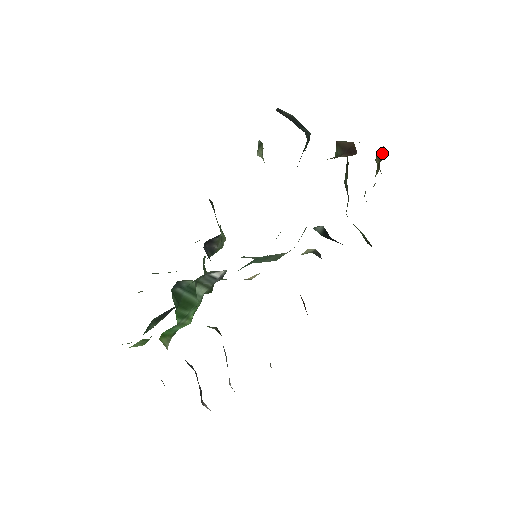
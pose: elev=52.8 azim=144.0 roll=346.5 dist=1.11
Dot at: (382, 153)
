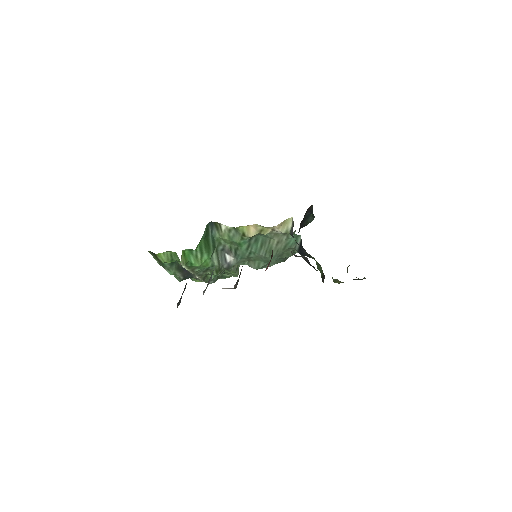
Dot at: occluded
